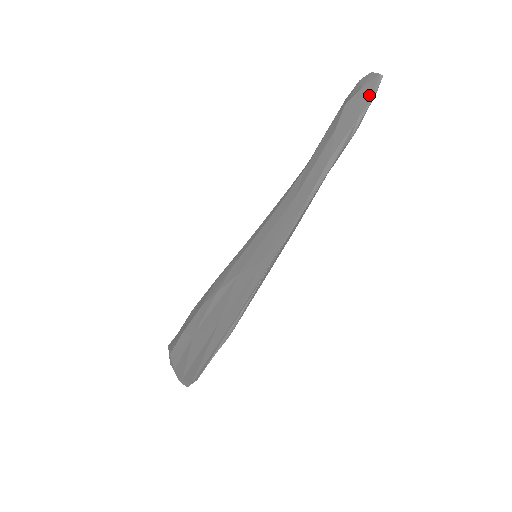
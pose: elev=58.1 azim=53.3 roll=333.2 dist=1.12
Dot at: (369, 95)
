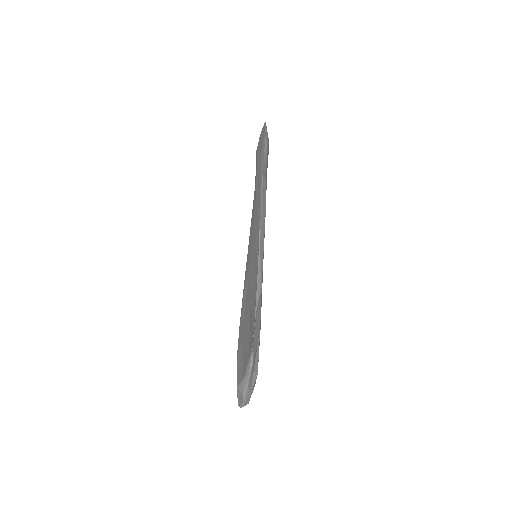
Dot at: (263, 131)
